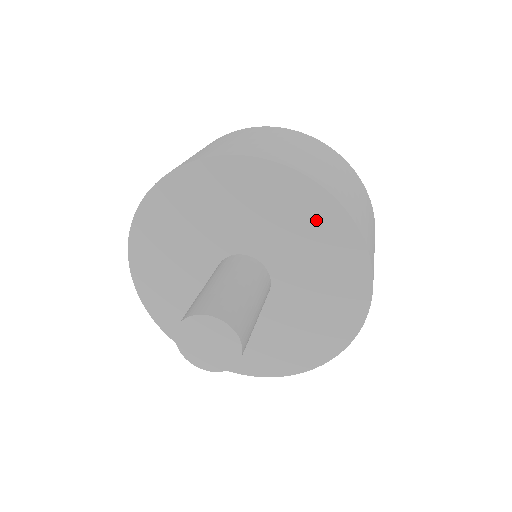
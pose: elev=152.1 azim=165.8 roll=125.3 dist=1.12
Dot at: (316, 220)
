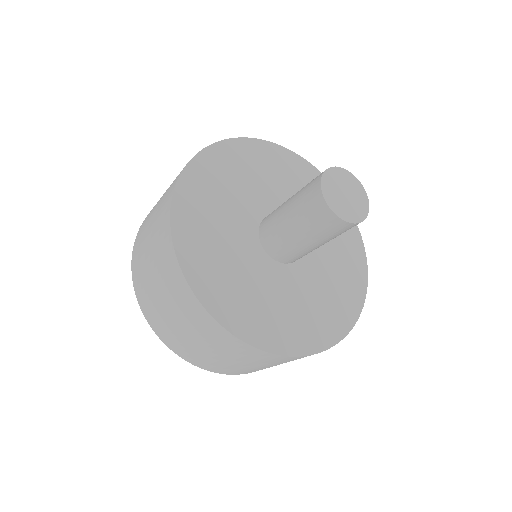
Dot at: (350, 250)
